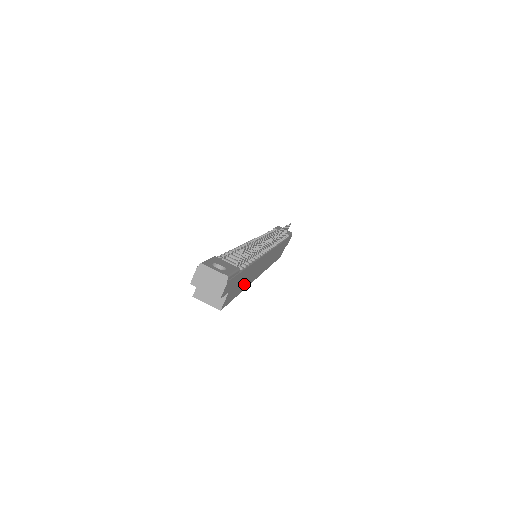
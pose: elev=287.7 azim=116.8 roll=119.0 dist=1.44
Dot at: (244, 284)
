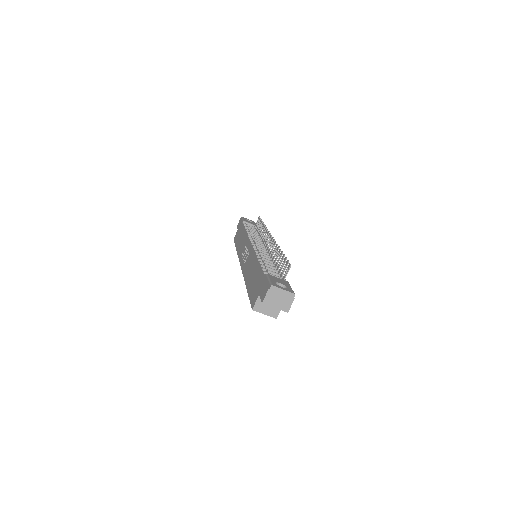
Dot at: occluded
